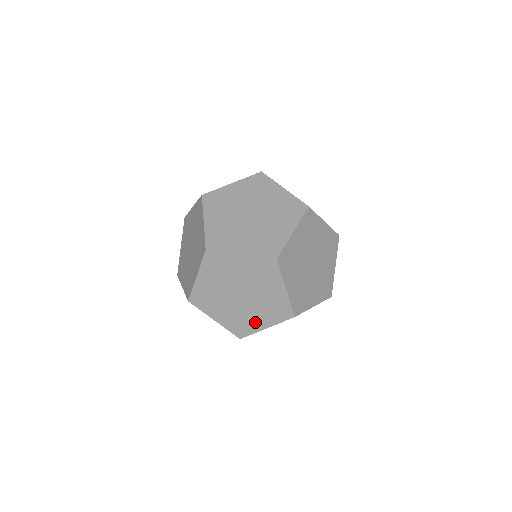
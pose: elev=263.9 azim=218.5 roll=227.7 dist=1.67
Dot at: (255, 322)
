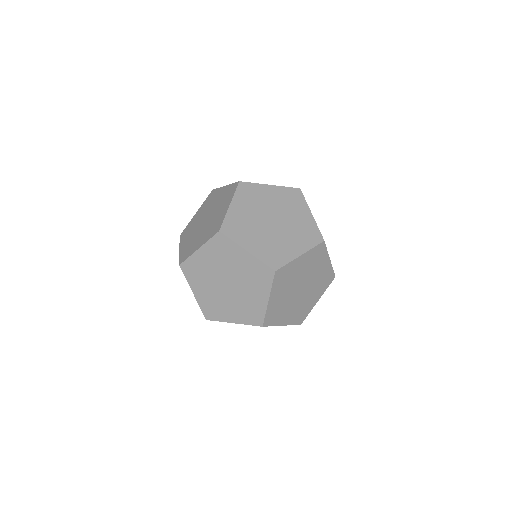
Dot at: (227, 313)
